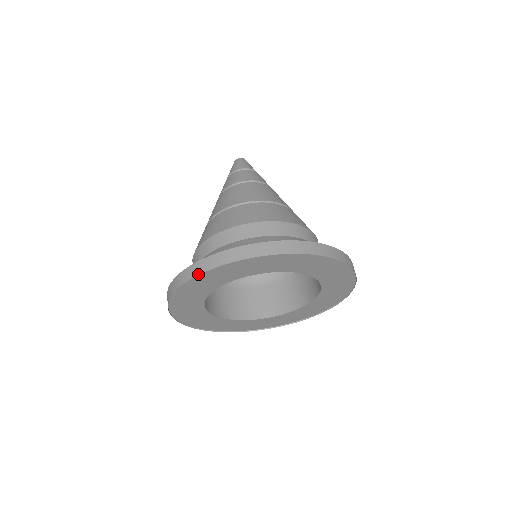
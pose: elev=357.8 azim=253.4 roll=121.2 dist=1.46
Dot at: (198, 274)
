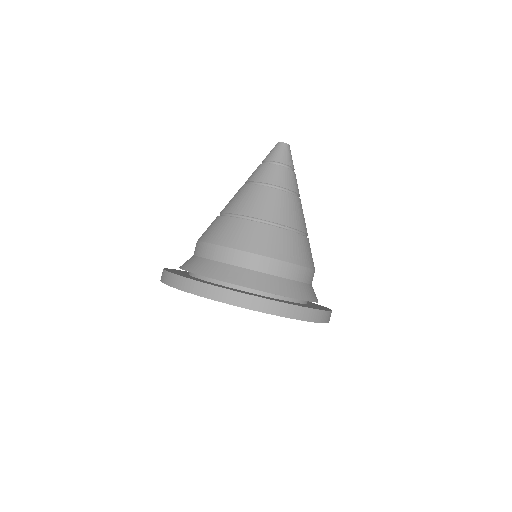
Dot at: (160, 280)
